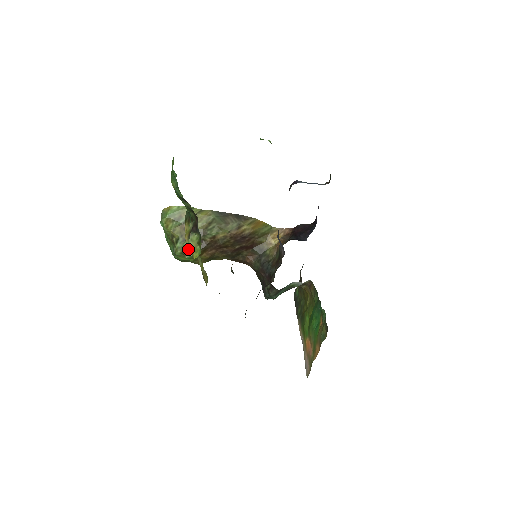
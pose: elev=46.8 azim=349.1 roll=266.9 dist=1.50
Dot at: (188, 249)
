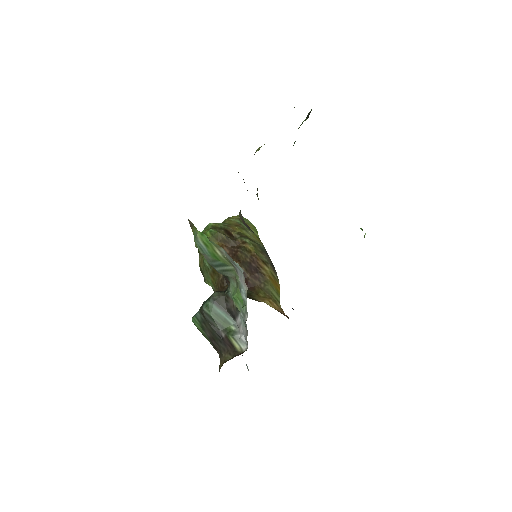
Dot at: (220, 228)
